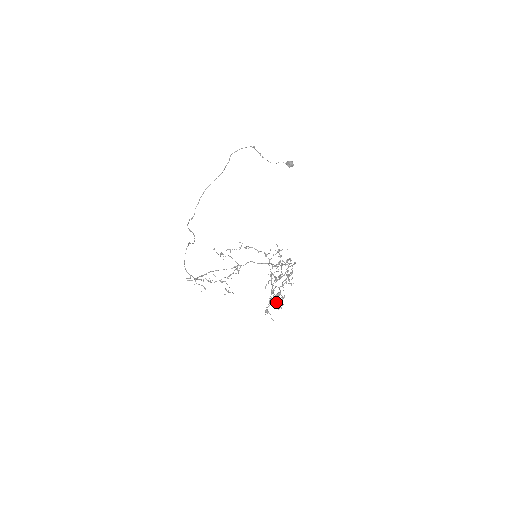
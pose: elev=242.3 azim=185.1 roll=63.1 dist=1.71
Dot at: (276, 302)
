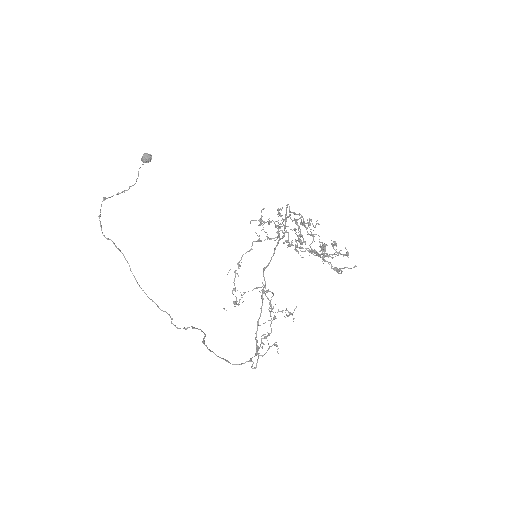
Dot at: occluded
